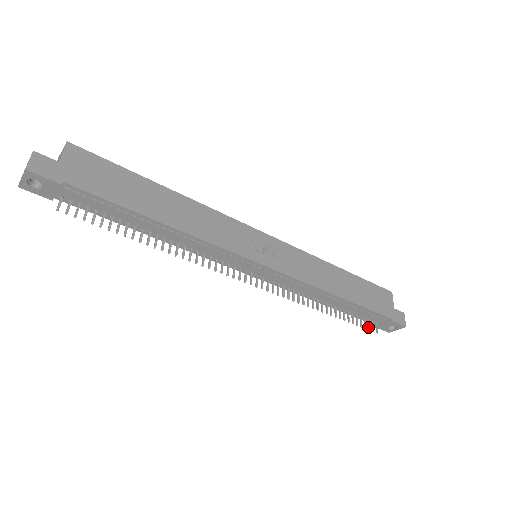
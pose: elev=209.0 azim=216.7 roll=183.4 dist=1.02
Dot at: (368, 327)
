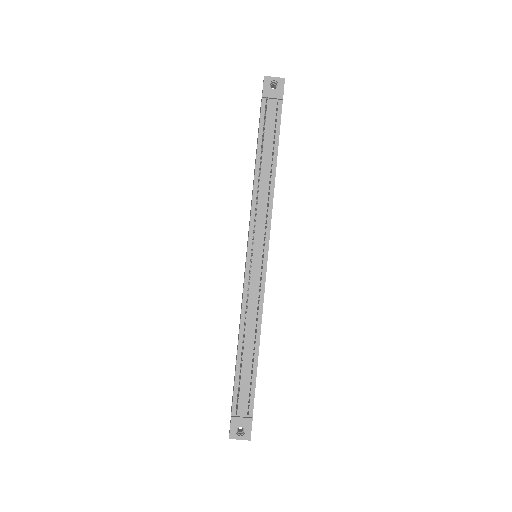
Dot at: occluded
